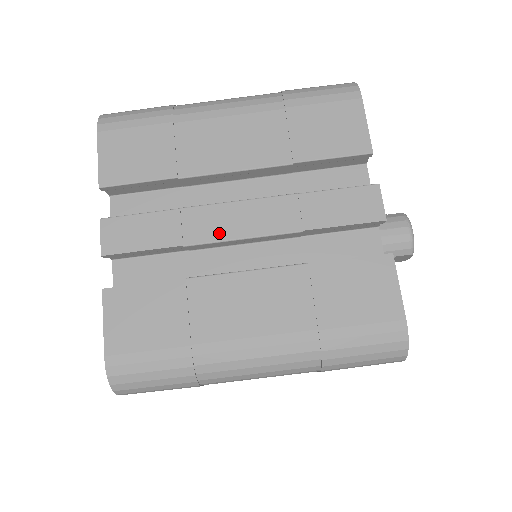
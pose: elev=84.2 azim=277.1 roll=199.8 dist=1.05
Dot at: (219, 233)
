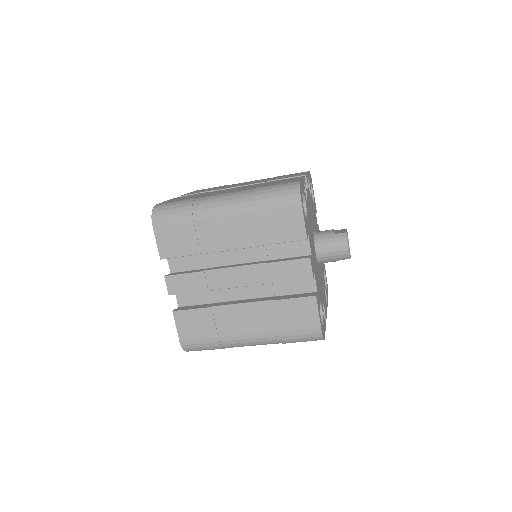
Dot at: (226, 284)
